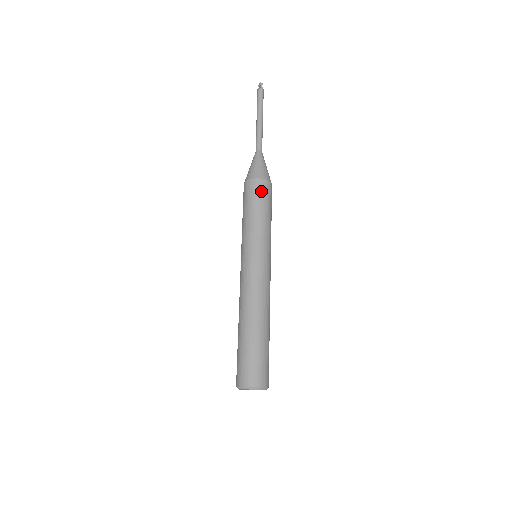
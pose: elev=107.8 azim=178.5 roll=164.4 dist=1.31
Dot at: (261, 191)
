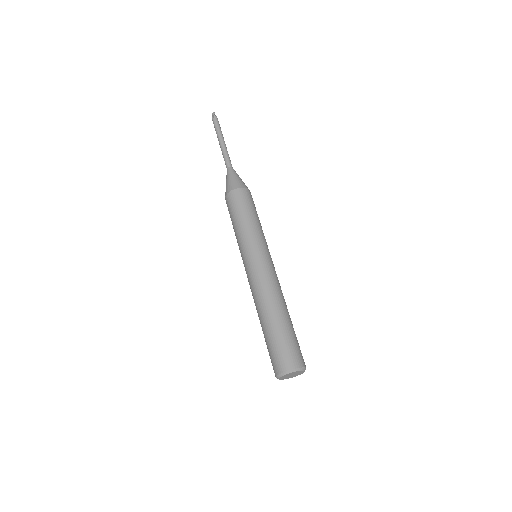
Dot at: (239, 199)
